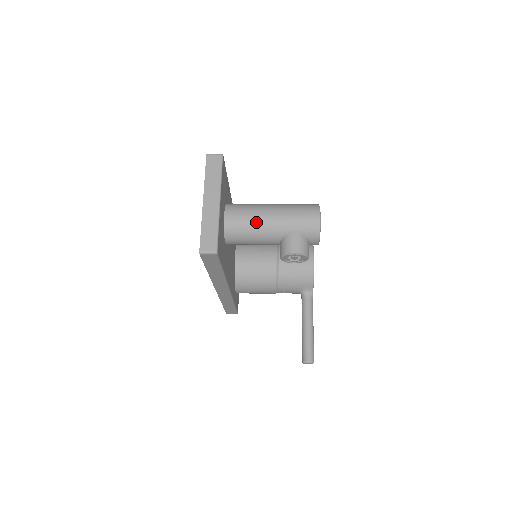
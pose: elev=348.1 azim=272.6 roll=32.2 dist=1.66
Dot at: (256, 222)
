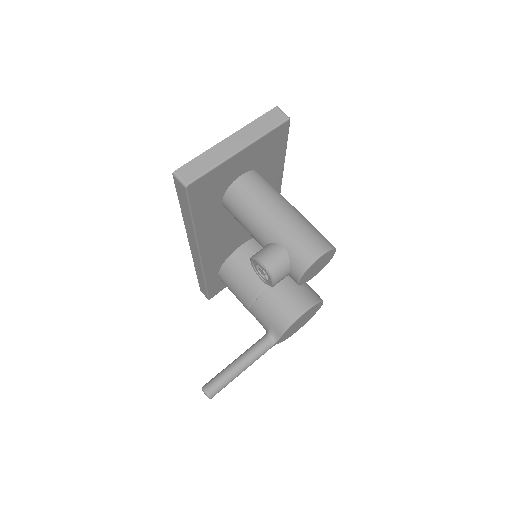
Dot at: (260, 205)
